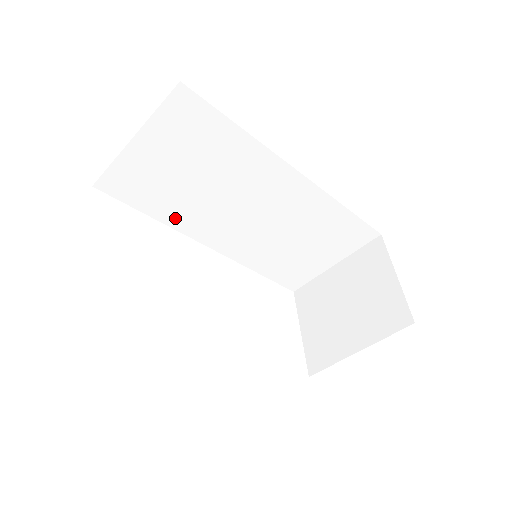
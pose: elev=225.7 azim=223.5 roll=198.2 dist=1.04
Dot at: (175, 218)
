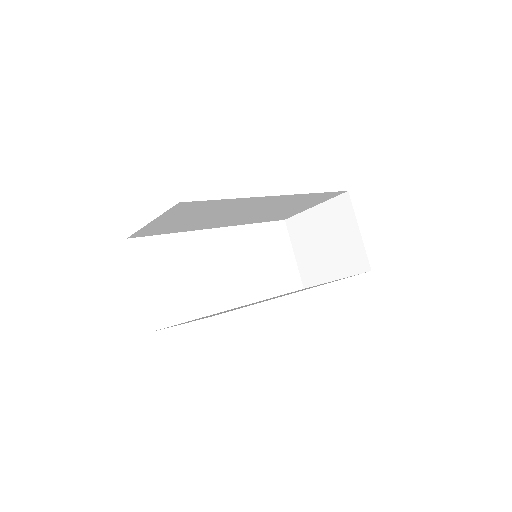
Dot at: (189, 229)
